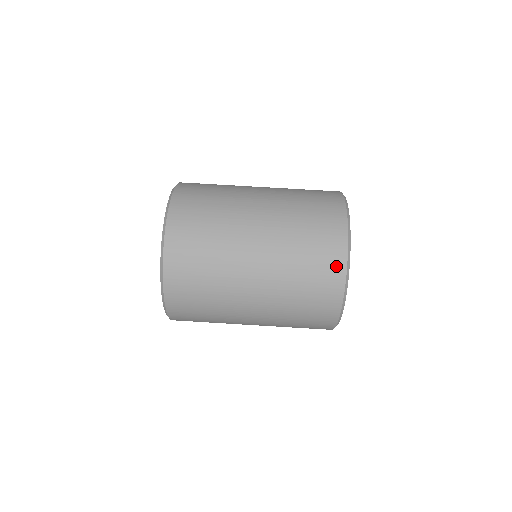
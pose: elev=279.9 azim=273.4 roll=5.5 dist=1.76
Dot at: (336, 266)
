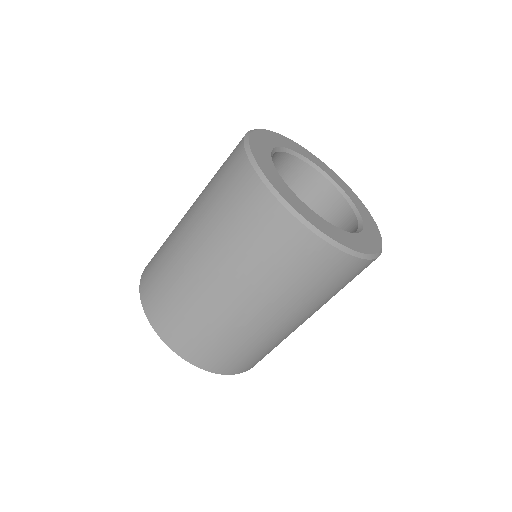
Dot at: (355, 268)
